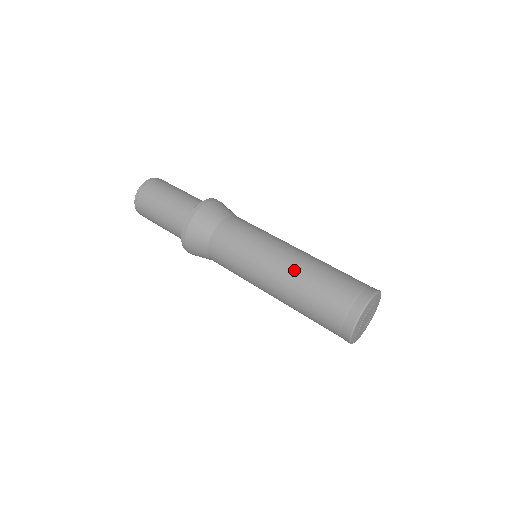
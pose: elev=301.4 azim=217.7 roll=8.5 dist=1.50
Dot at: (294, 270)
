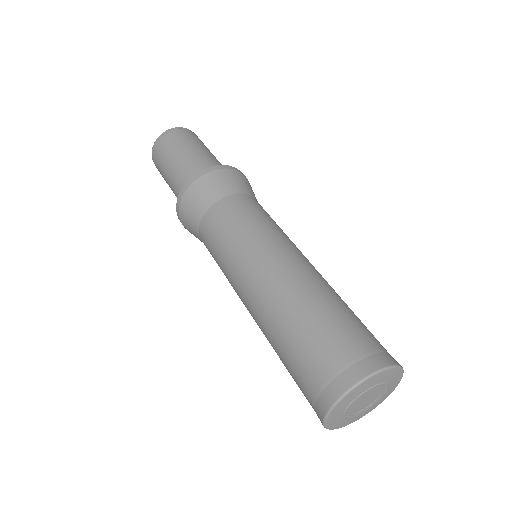
Dot at: (284, 288)
